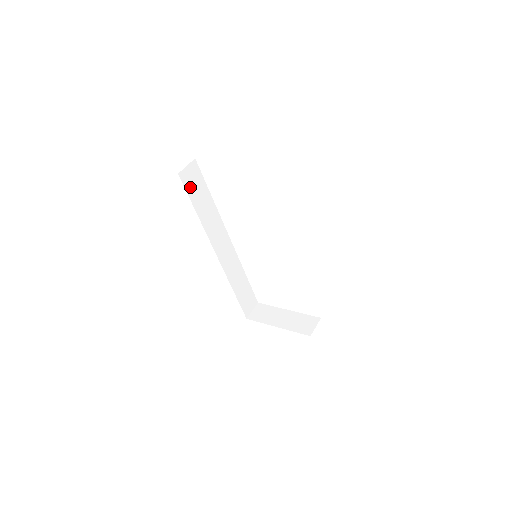
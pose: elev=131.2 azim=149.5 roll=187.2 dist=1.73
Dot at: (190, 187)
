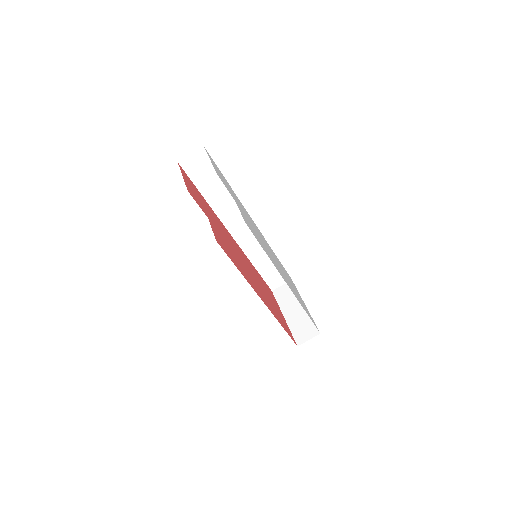
Dot at: (195, 174)
